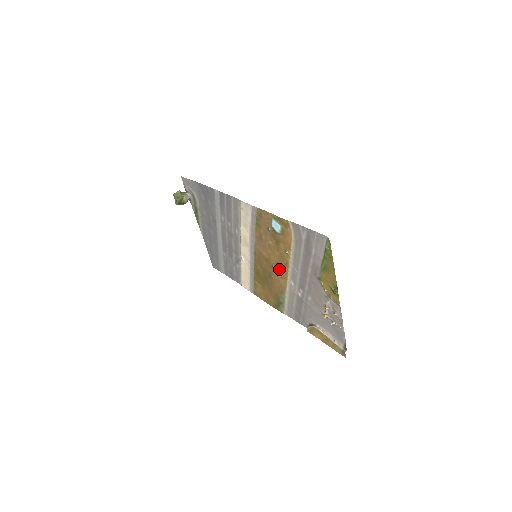
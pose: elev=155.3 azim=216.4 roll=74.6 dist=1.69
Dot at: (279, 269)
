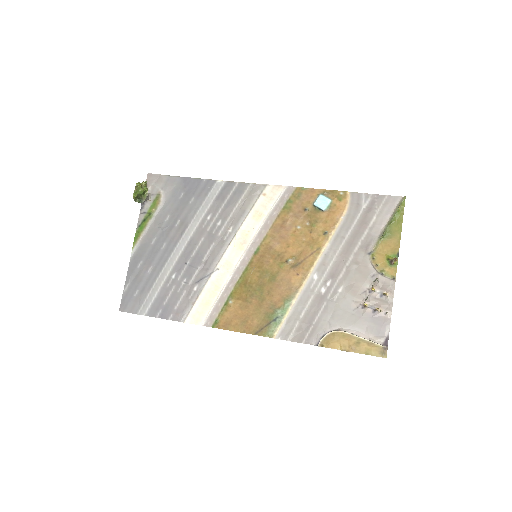
Dot at: (298, 262)
